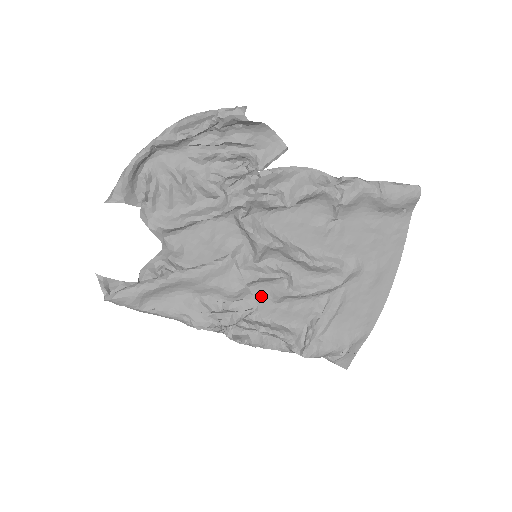
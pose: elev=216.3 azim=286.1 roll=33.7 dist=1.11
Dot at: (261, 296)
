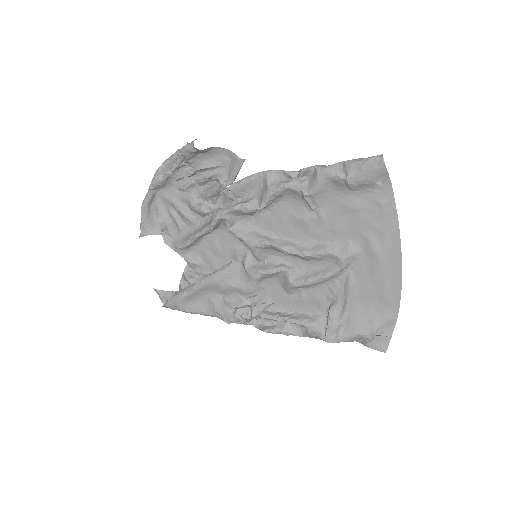
Dot at: (276, 290)
